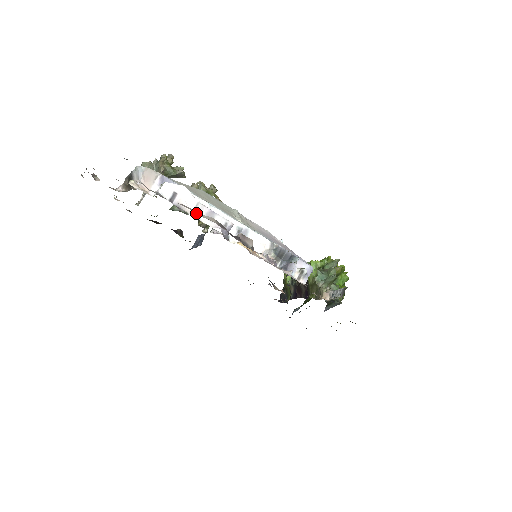
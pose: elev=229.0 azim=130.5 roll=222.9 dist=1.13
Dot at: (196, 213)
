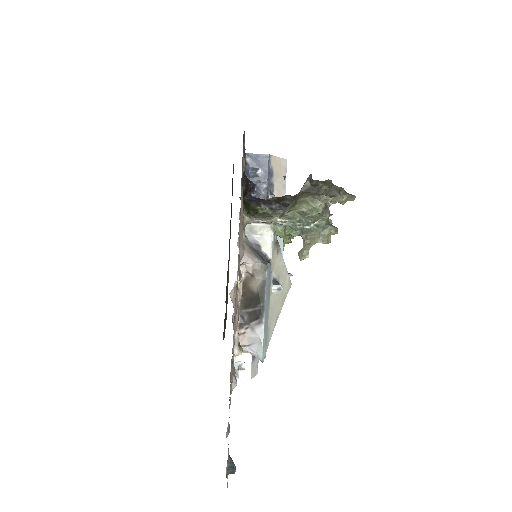
Dot at: occluded
